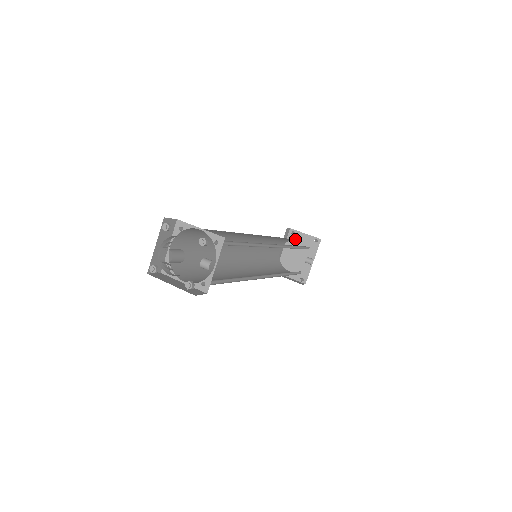
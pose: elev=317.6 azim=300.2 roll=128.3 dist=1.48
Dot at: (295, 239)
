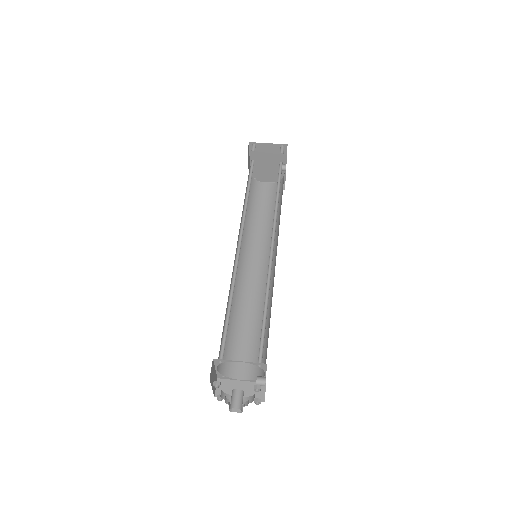
Dot at: (259, 150)
